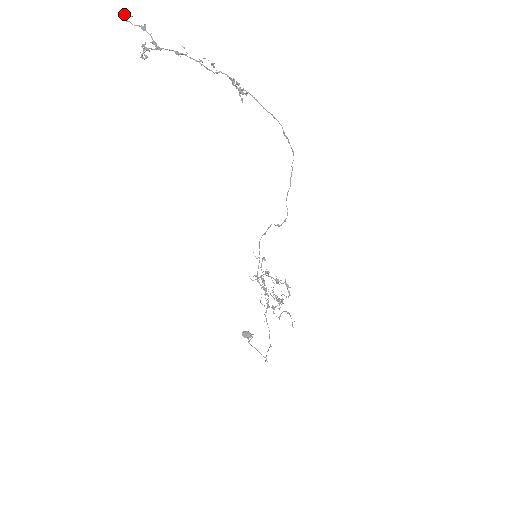
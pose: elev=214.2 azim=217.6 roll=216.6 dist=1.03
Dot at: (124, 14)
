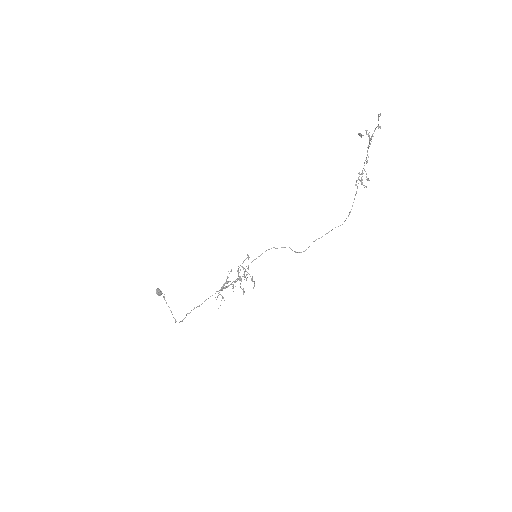
Dot at: occluded
